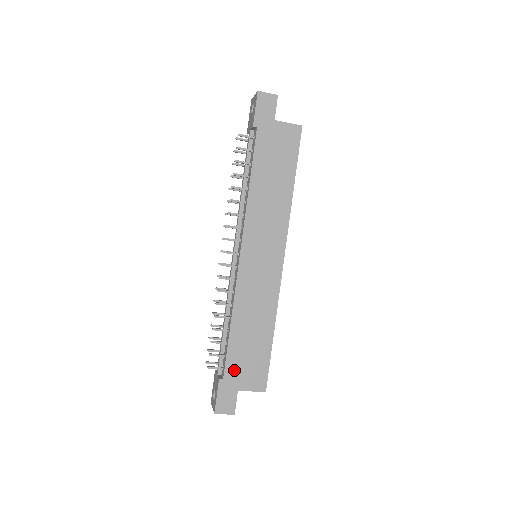
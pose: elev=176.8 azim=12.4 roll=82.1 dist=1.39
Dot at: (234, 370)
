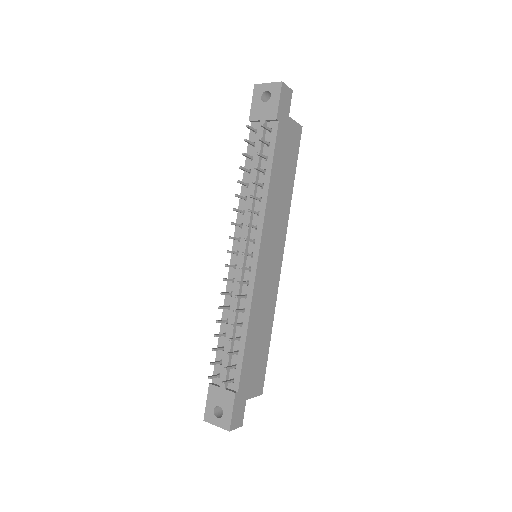
Dot at: (245, 380)
